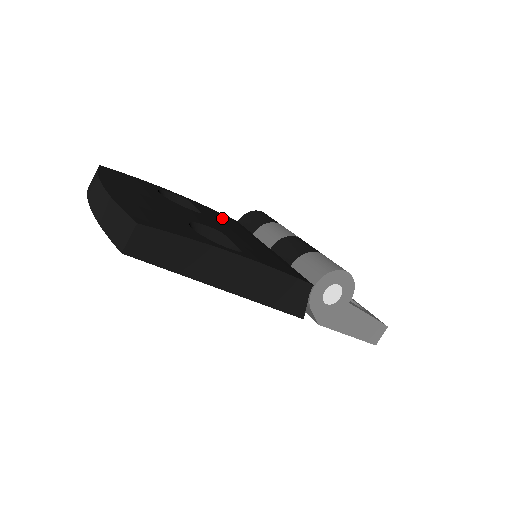
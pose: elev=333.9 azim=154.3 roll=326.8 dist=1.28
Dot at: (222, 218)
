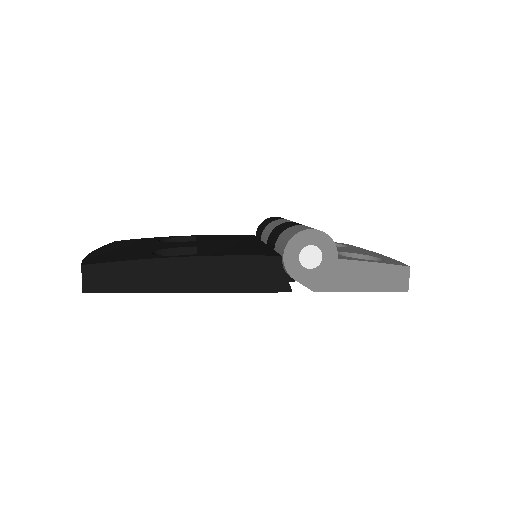
Dot at: (226, 238)
